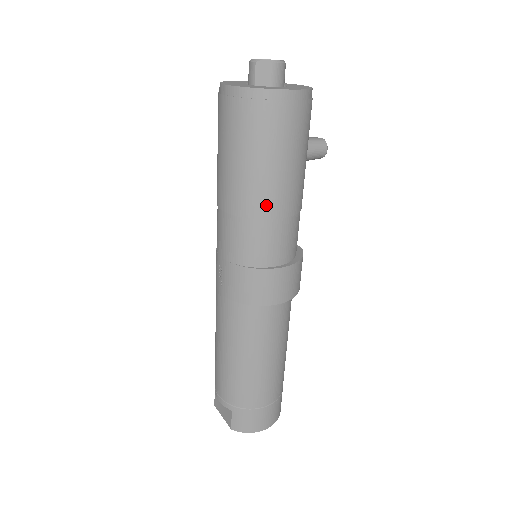
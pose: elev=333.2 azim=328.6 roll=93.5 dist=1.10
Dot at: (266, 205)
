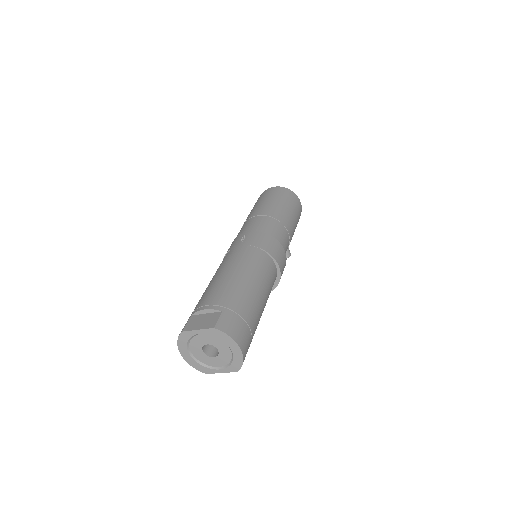
Dot at: (285, 220)
